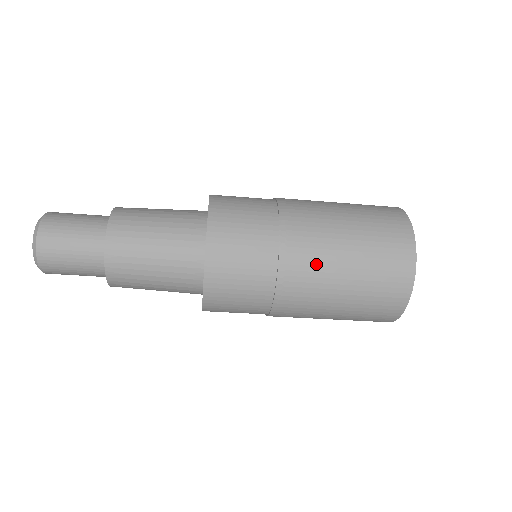
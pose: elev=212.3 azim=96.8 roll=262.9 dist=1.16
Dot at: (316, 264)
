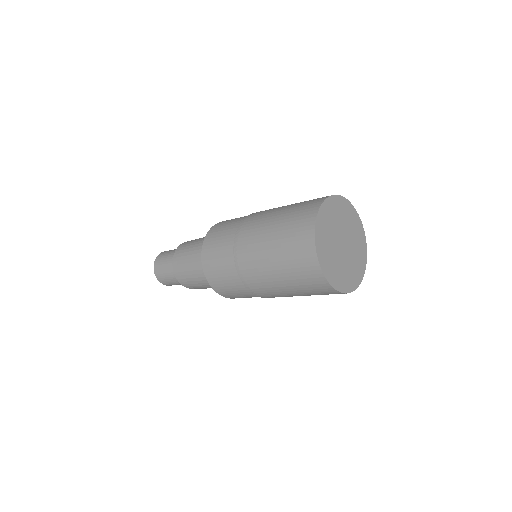
Dot at: (253, 238)
